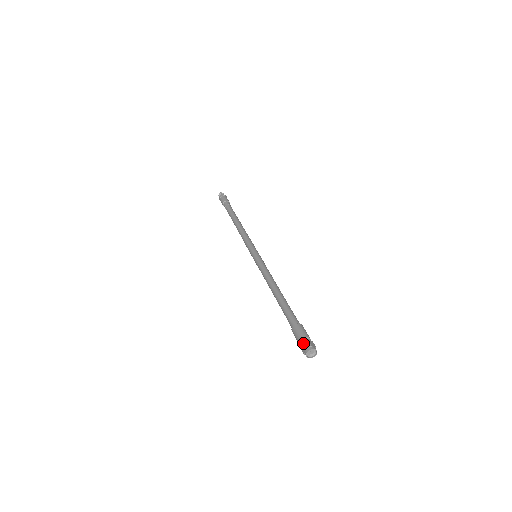
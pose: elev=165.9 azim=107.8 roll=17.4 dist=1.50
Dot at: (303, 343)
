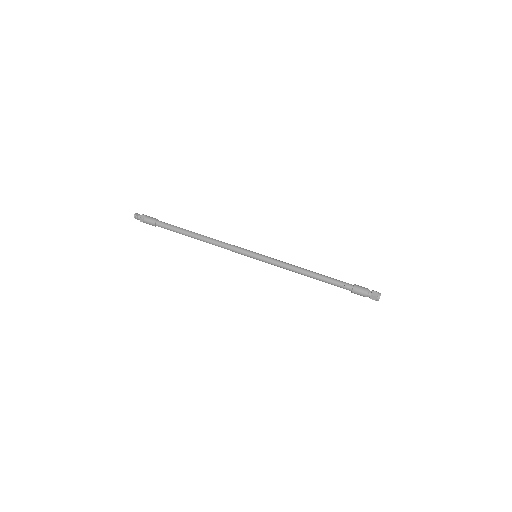
Dot at: (372, 294)
